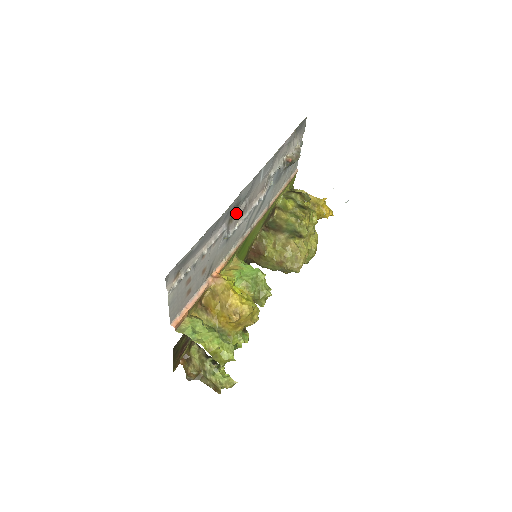
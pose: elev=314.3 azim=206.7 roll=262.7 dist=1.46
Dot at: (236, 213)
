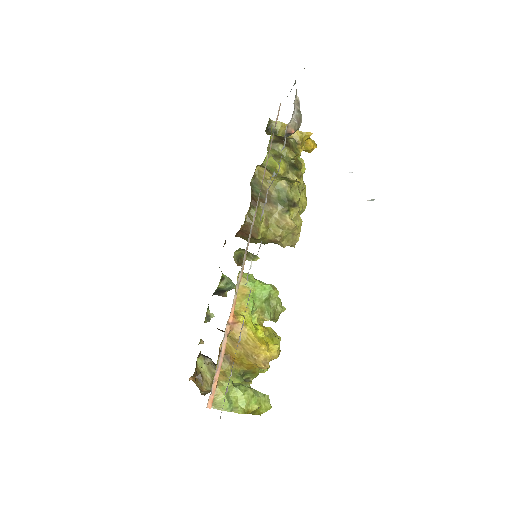
Dot at: occluded
